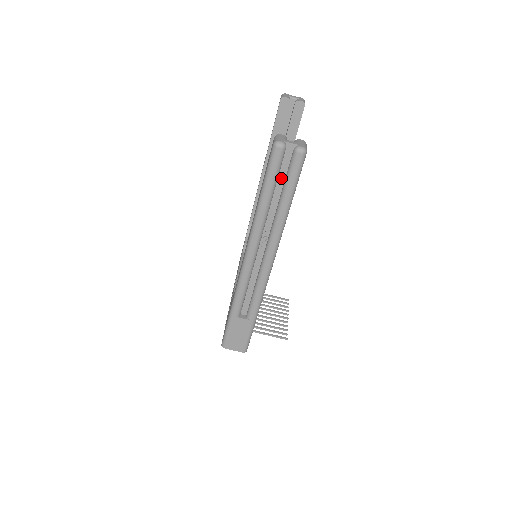
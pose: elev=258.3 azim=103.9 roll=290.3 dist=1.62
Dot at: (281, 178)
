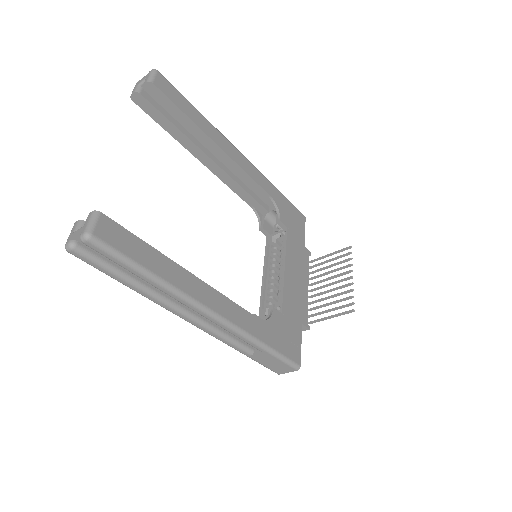
Dot at: occluded
